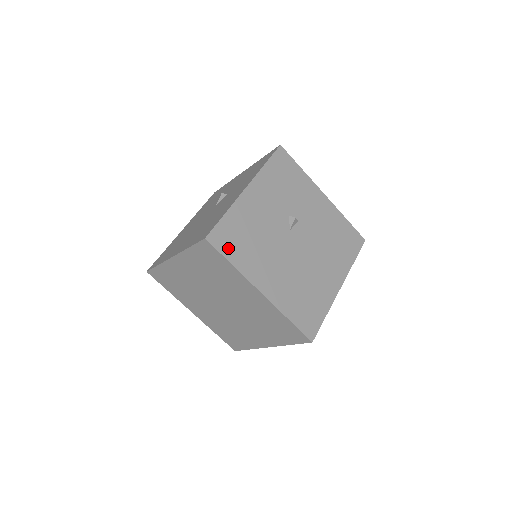
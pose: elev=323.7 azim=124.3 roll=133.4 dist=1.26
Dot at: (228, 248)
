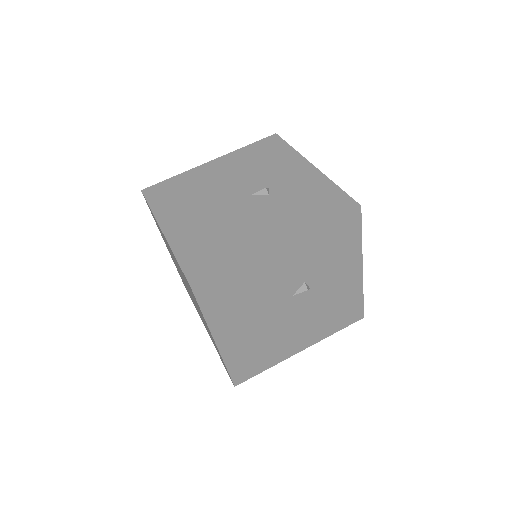
Dot at: (210, 300)
